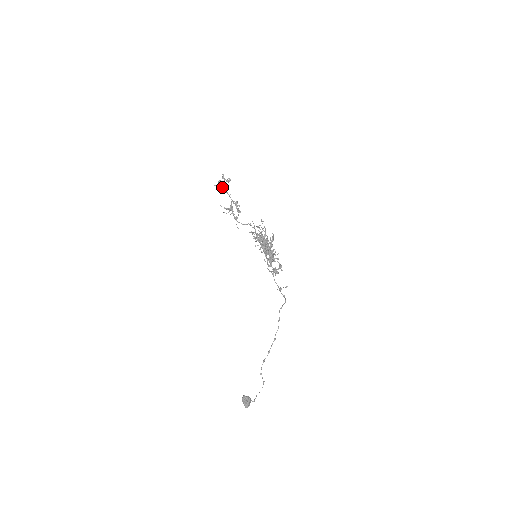
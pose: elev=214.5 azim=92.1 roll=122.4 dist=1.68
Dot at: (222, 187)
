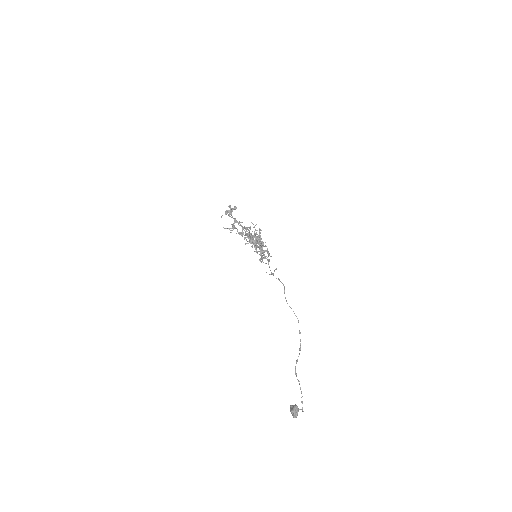
Dot at: (228, 215)
